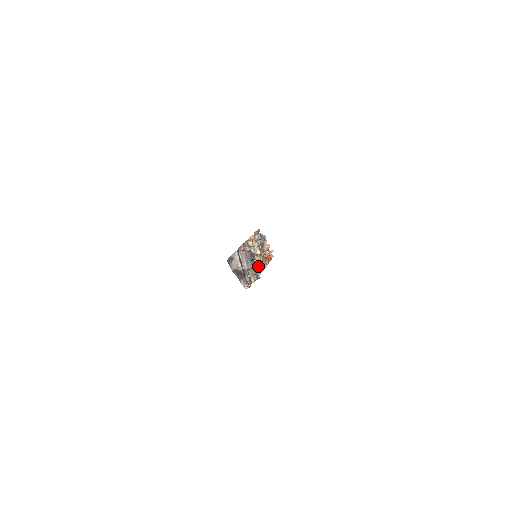
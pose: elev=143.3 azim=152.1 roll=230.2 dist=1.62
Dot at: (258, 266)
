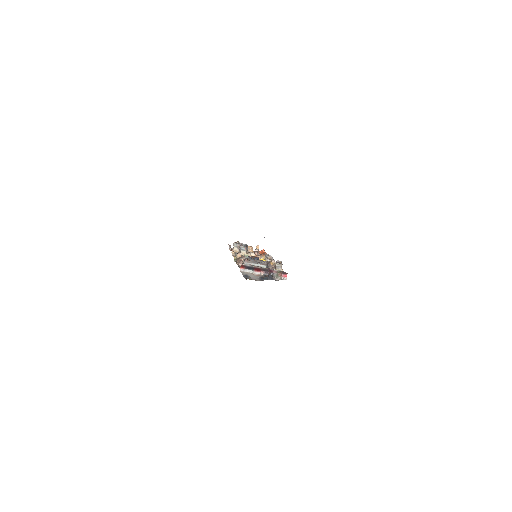
Dot at: (267, 260)
